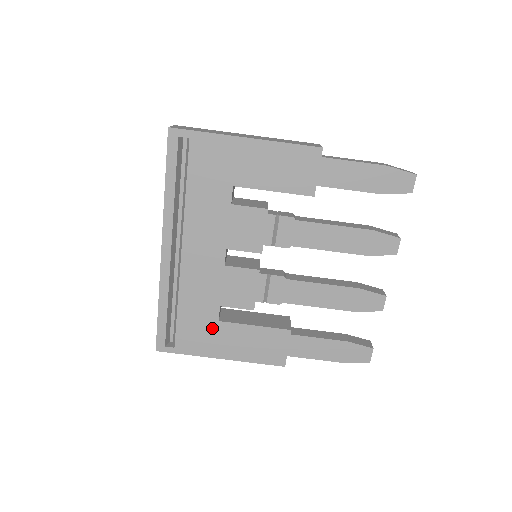
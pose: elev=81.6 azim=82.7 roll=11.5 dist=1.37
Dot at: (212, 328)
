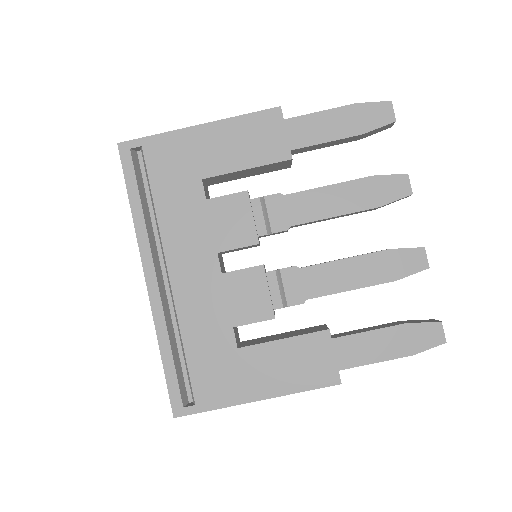
Dot at: (233, 361)
